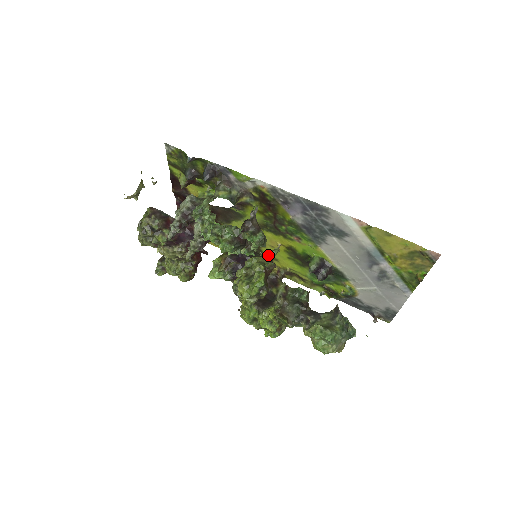
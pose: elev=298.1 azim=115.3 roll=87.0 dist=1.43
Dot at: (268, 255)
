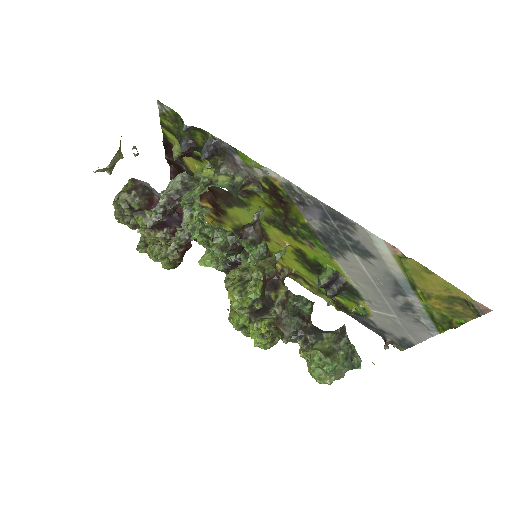
Dot at: occluded
